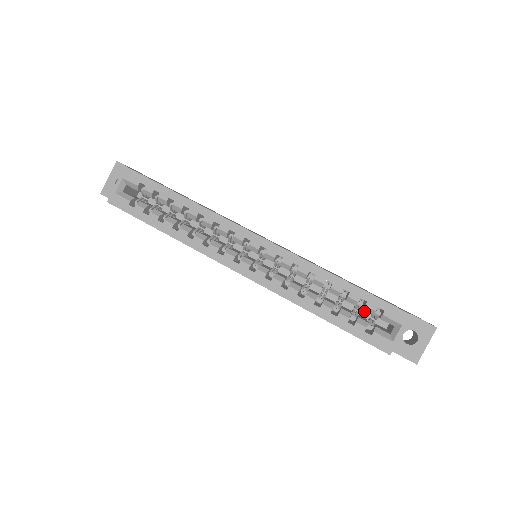
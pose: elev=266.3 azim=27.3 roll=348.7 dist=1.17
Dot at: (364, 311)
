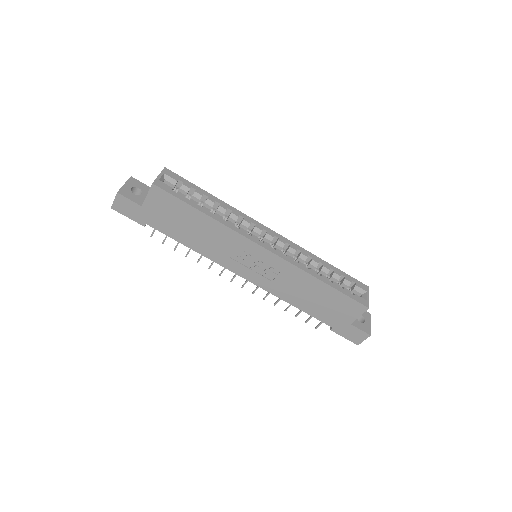
Dot at: occluded
